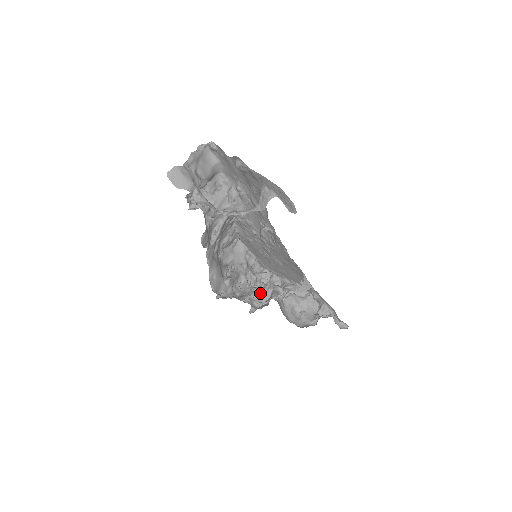
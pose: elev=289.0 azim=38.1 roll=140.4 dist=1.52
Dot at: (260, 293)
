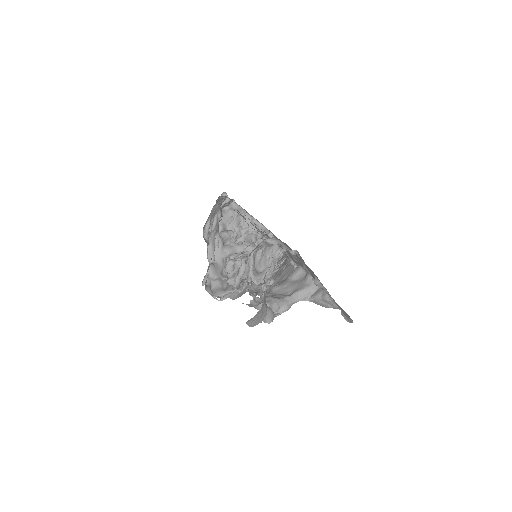
Dot at: (234, 253)
